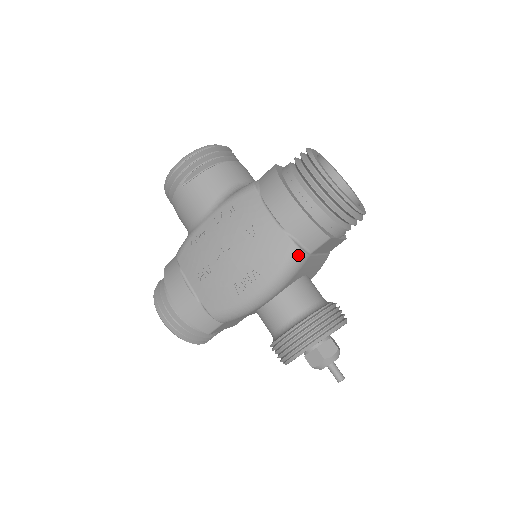
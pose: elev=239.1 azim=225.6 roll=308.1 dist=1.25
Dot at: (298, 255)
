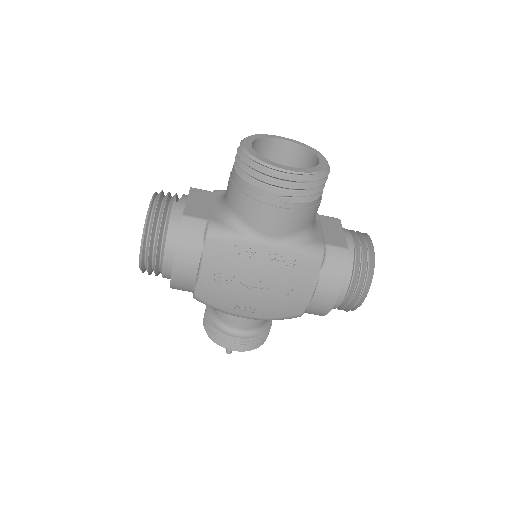
Dot at: (296, 317)
